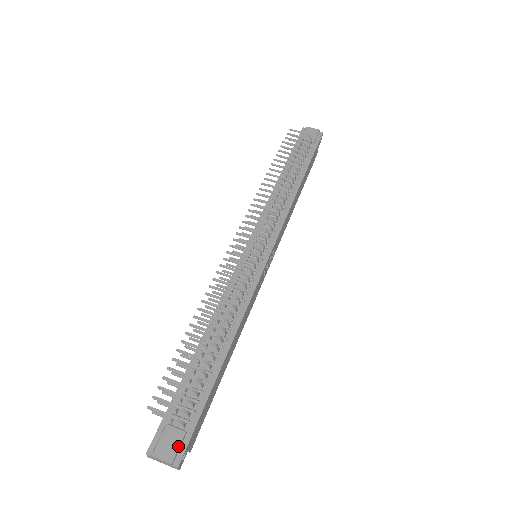
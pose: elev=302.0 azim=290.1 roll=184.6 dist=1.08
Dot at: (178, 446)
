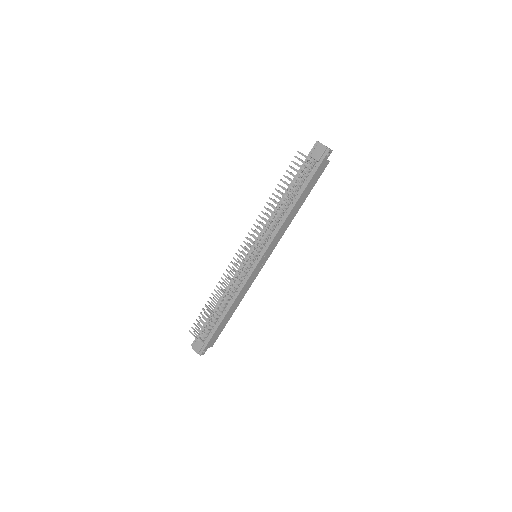
Dot at: (200, 348)
